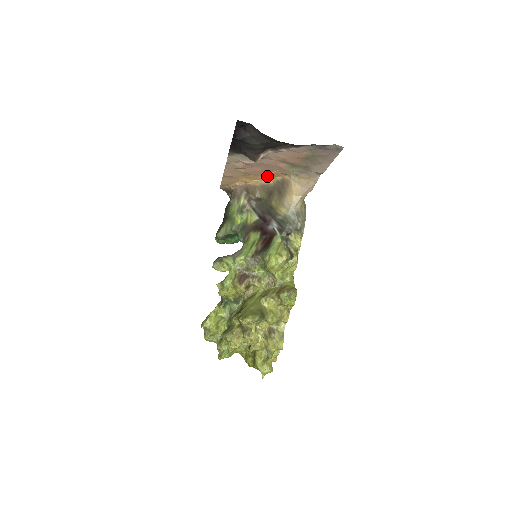
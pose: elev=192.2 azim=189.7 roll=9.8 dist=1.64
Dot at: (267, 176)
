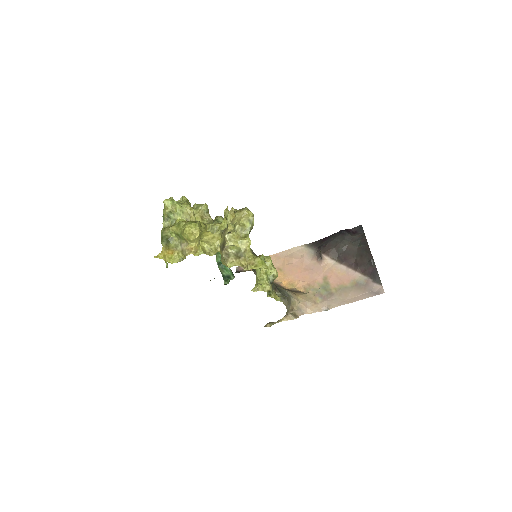
Dot at: (291, 282)
